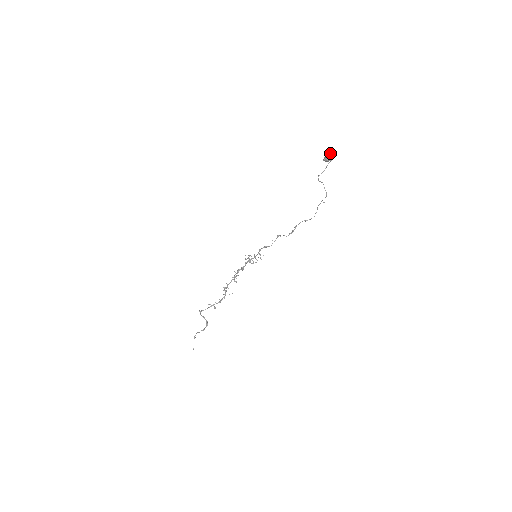
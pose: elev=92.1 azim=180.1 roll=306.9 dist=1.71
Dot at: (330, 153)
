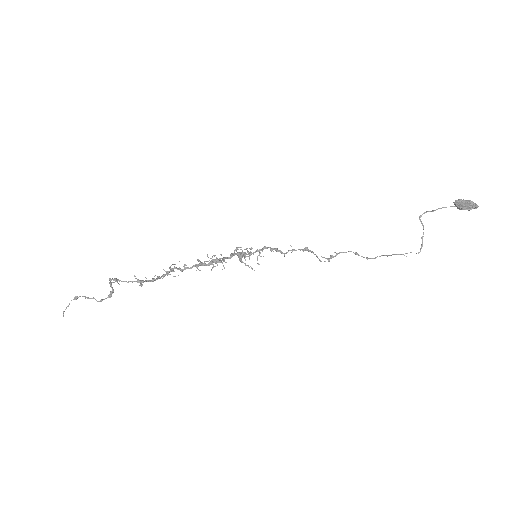
Dot at: occluded
